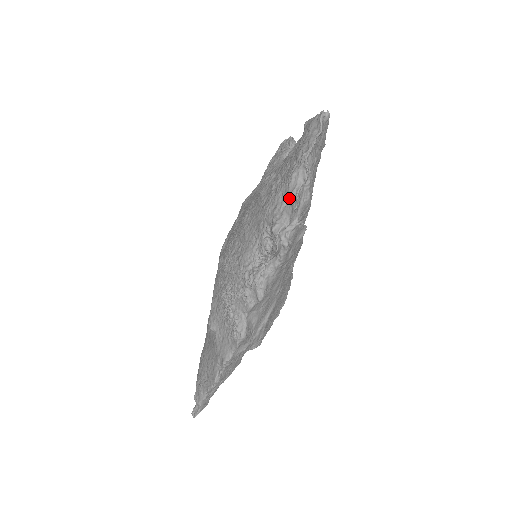
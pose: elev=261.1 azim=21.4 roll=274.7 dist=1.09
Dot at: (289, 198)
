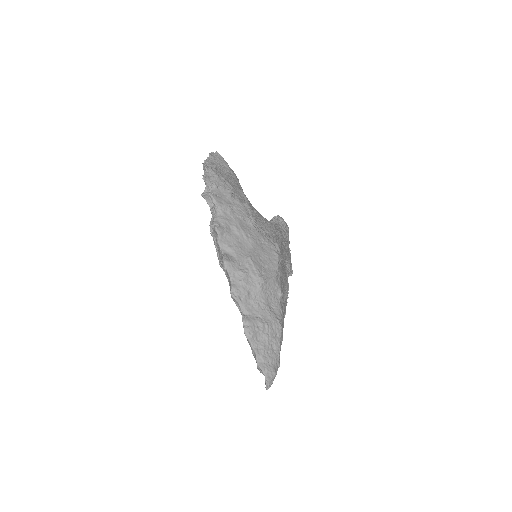
Dot at: (204, 181)
